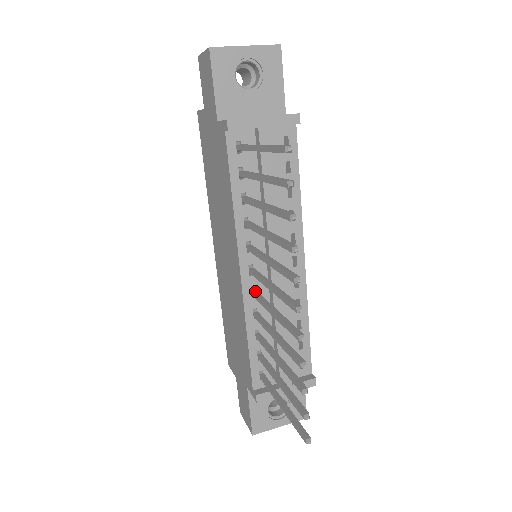
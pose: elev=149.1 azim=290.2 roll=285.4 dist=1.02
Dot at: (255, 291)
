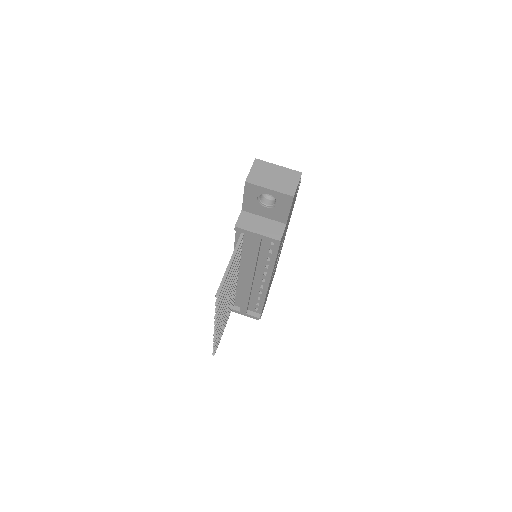
Dot at: (236, 280)
